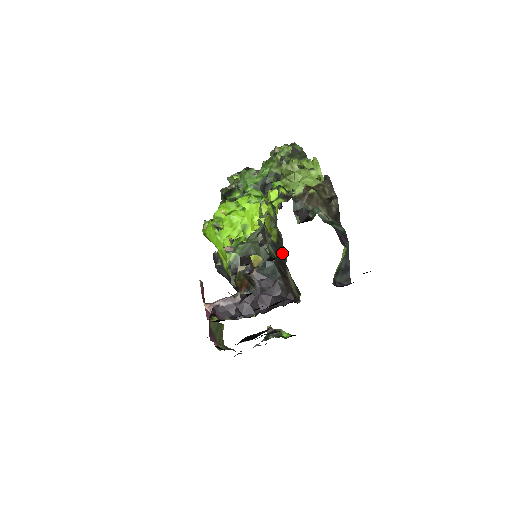
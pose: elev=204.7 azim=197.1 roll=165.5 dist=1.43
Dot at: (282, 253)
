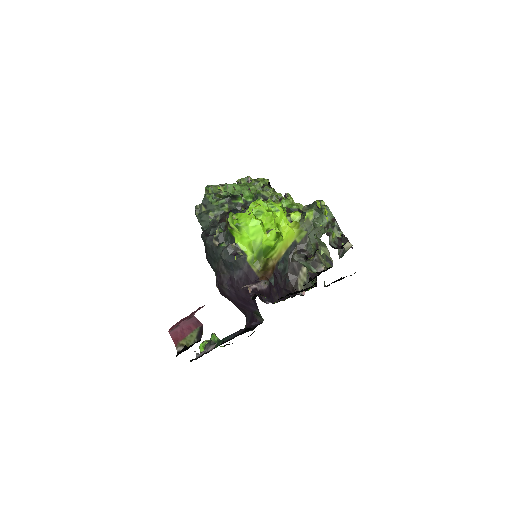
Dot at: (305, 252)
